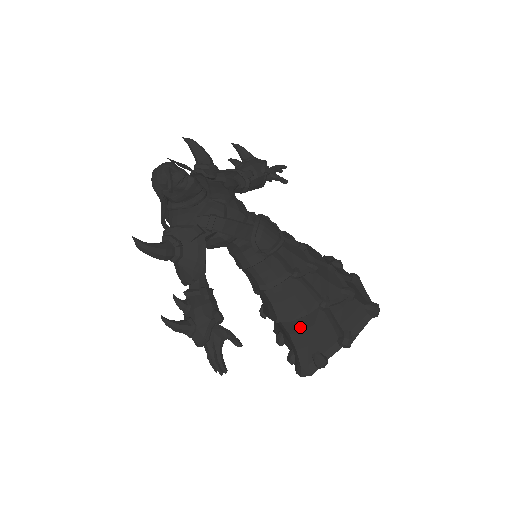
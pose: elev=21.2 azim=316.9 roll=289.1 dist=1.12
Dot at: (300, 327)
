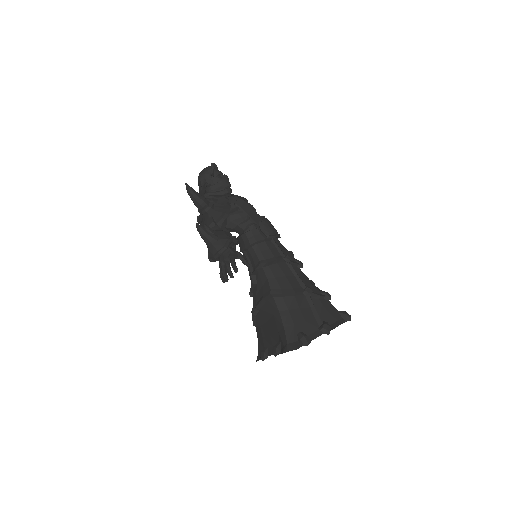
Dot at: (288, 305)
